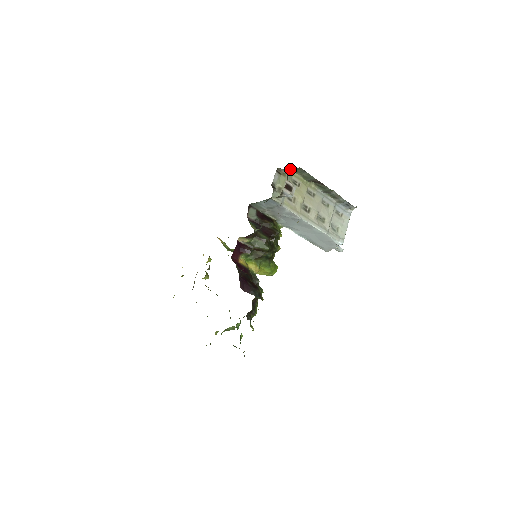
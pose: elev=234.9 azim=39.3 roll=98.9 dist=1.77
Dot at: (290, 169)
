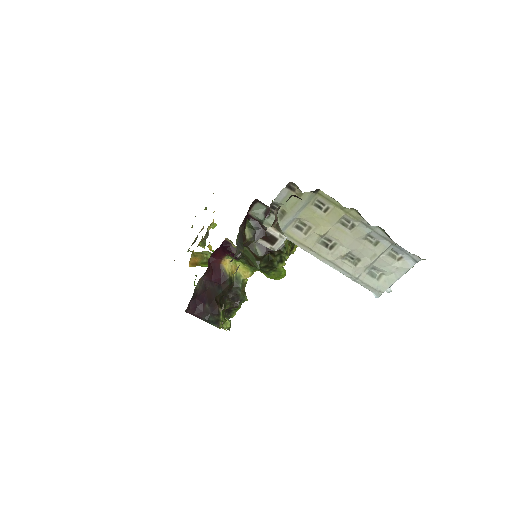
Dot at: occluded
